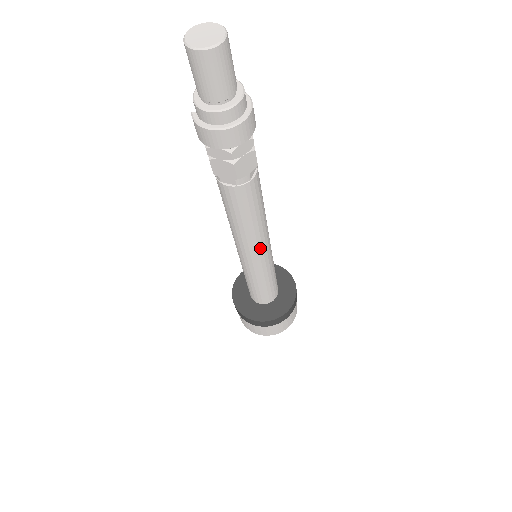
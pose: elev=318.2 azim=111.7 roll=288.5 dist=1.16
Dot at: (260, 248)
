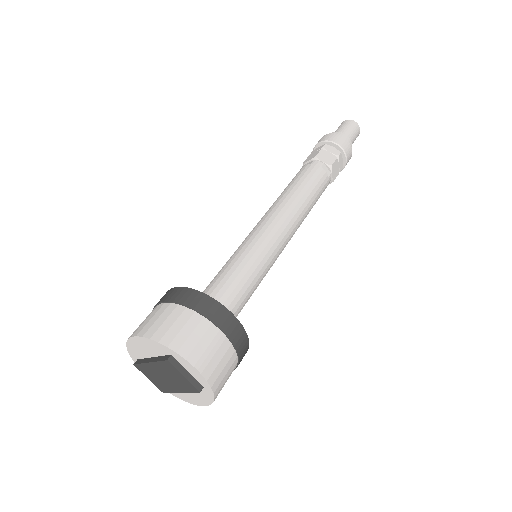
Dot at: (277, 219)
